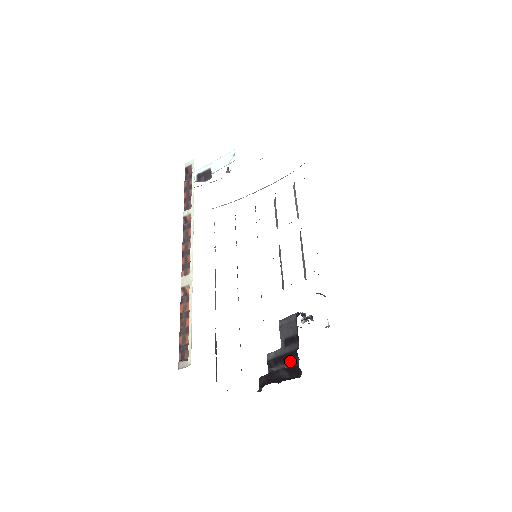
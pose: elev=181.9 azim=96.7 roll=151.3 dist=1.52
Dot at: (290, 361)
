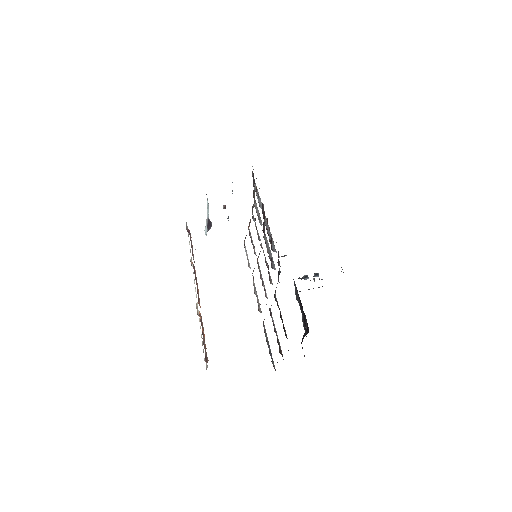
Dot at: (305, 321)
